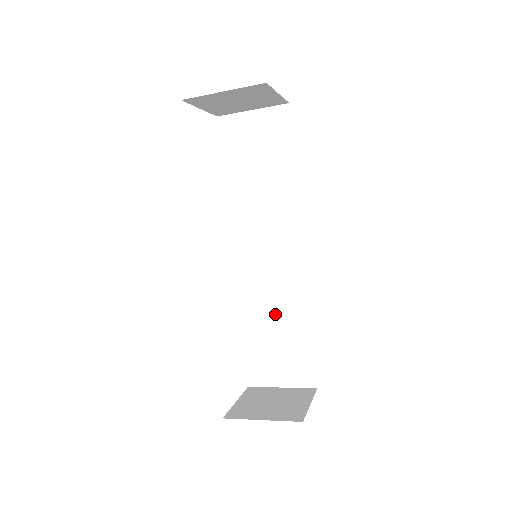
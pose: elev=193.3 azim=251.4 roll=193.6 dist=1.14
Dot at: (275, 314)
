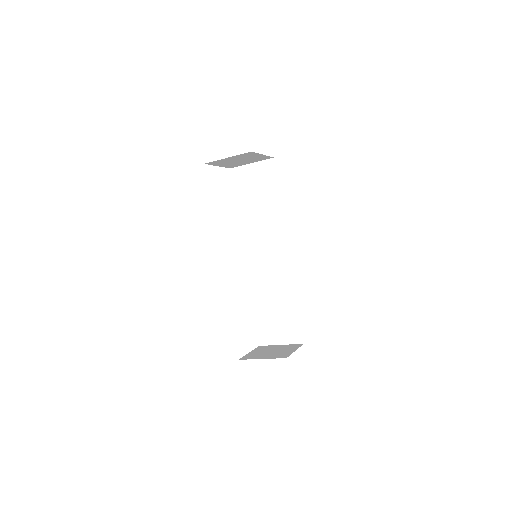
Dot at: (274, 295)
